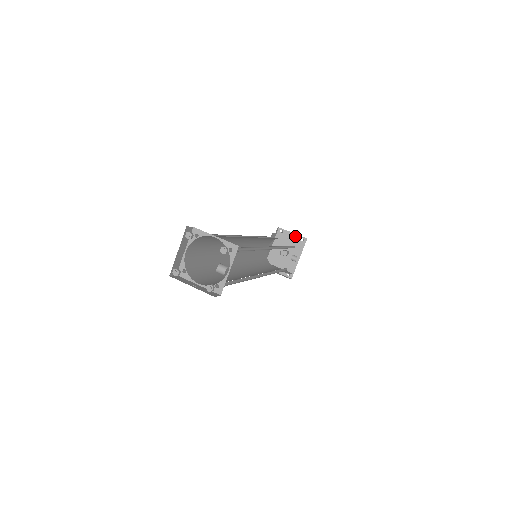
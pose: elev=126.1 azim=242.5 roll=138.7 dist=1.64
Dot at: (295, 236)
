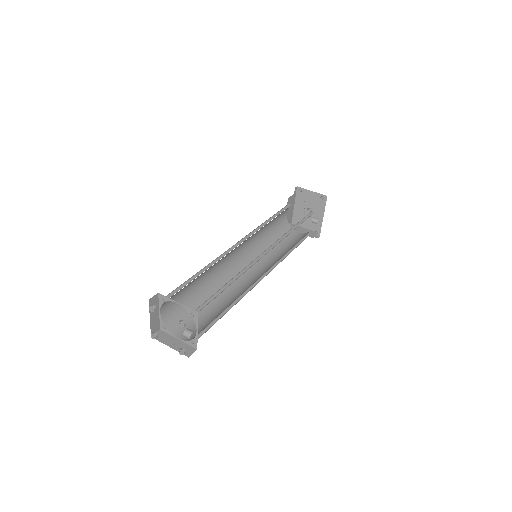
Dot at: (315, 194)
